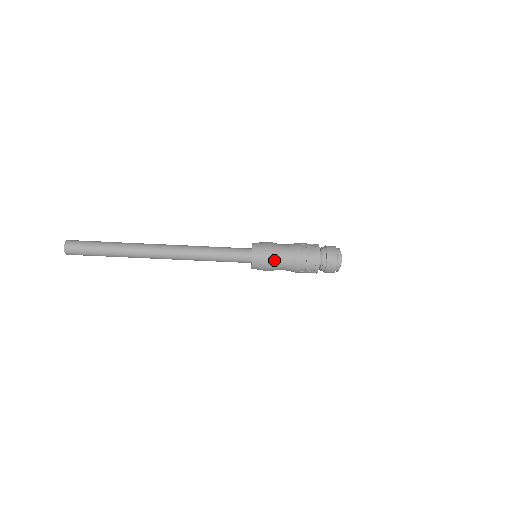
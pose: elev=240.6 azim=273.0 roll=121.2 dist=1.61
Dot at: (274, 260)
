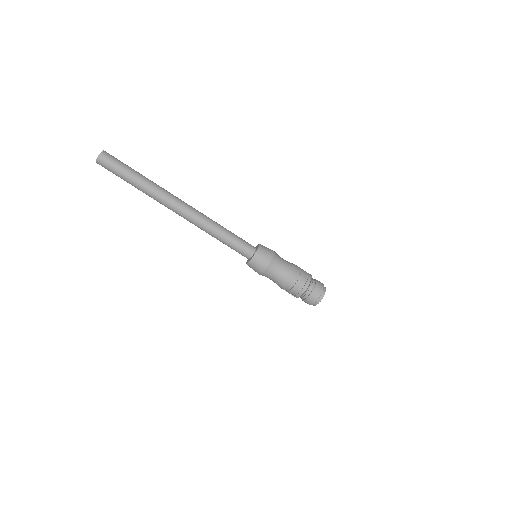
Dot at: (267, 272)
